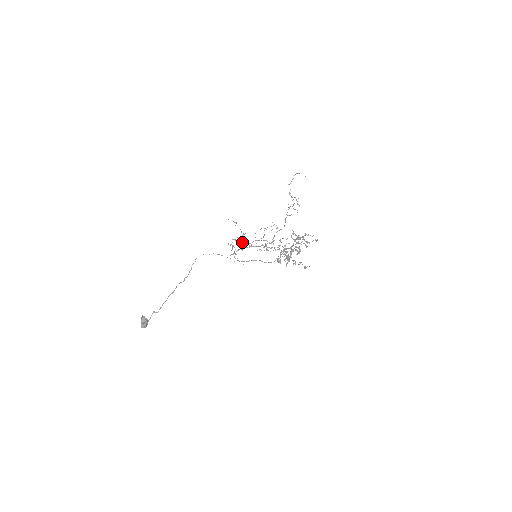
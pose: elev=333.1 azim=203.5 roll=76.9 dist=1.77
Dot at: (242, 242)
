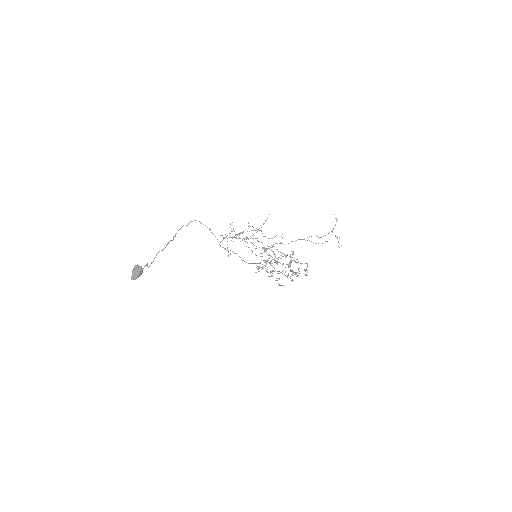
Dot at: occluded
